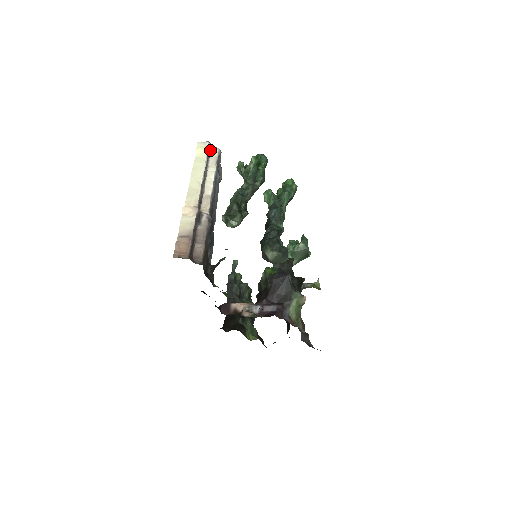
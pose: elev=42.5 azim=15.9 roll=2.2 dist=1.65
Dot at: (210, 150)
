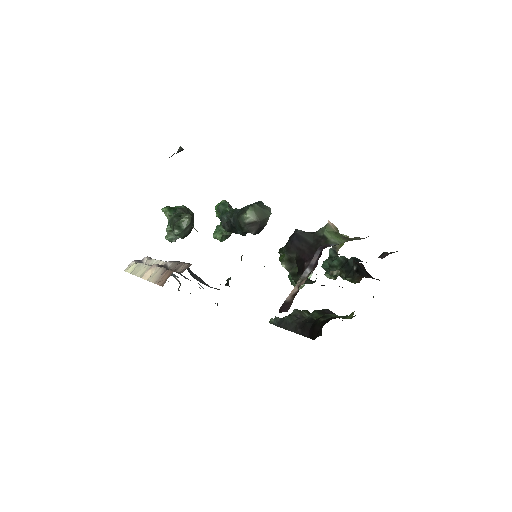
Dot at: occluded
